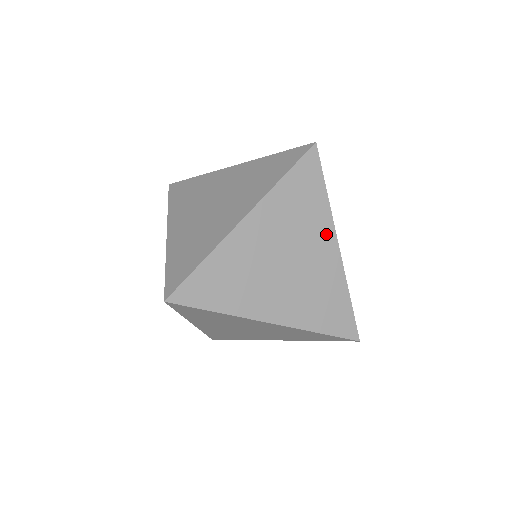
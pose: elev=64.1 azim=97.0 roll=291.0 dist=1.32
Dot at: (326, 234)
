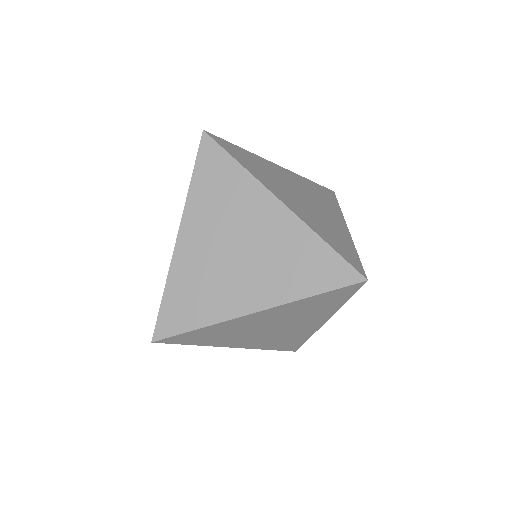
Dot at: (320, 319)
